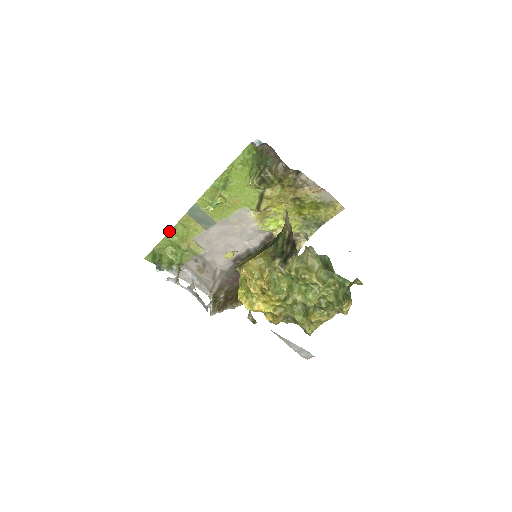
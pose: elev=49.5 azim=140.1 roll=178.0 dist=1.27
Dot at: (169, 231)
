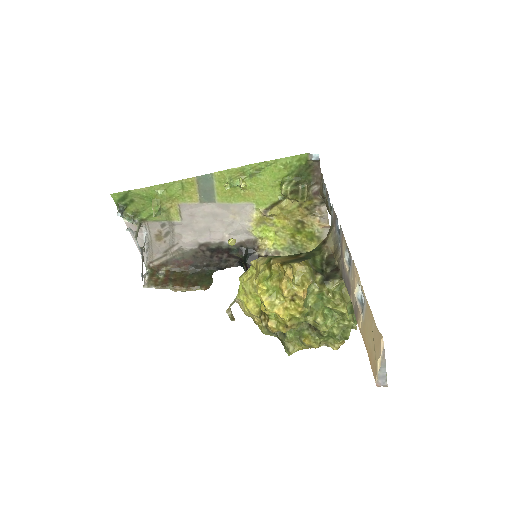
Dot at: occluded
